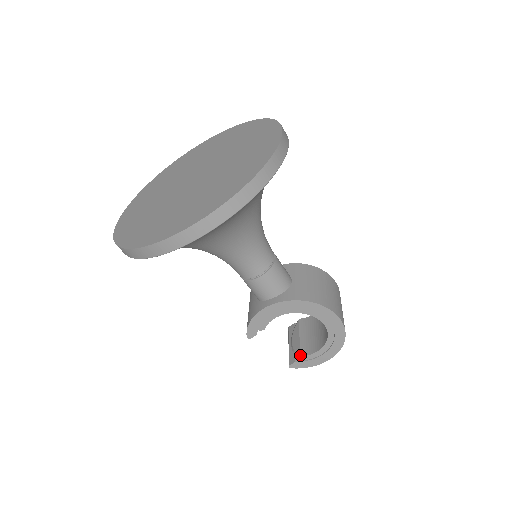
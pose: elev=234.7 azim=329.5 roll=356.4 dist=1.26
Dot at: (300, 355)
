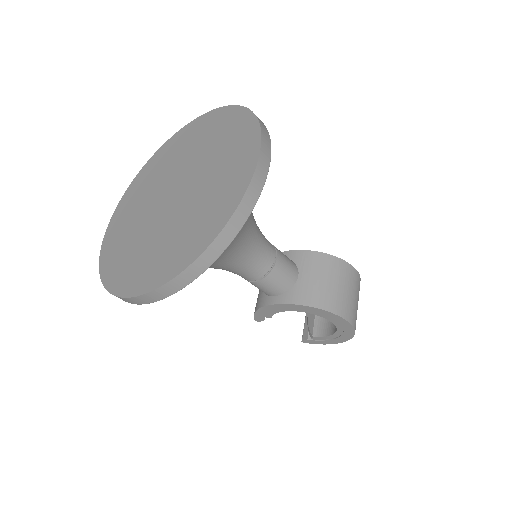
Dot at: (312, 335)
